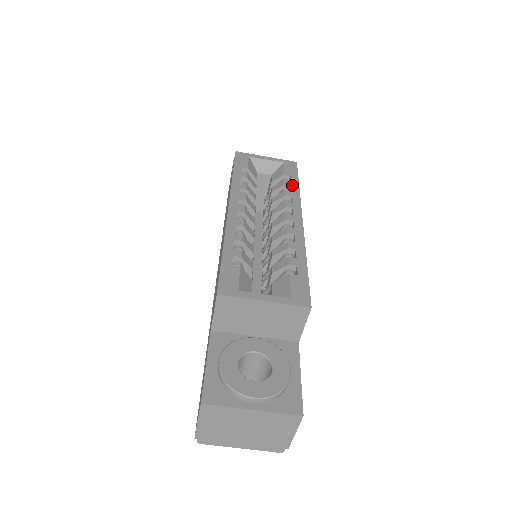
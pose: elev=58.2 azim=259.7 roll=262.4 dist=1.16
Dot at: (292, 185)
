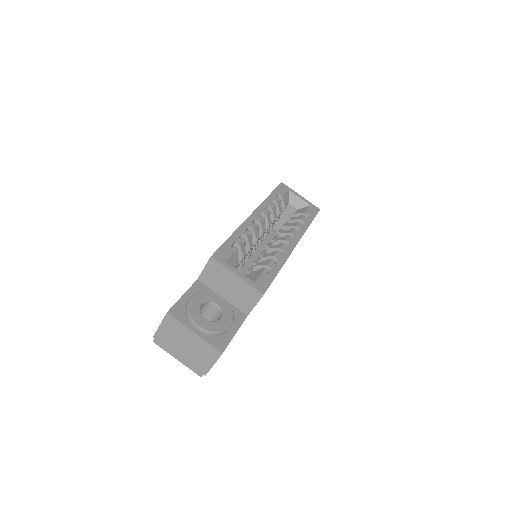
Dot at: (305, 222)
